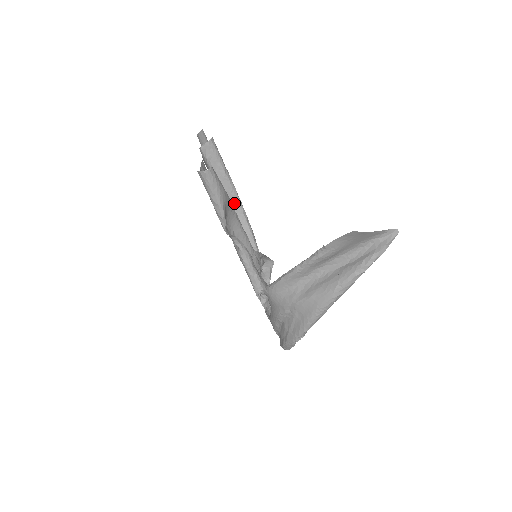
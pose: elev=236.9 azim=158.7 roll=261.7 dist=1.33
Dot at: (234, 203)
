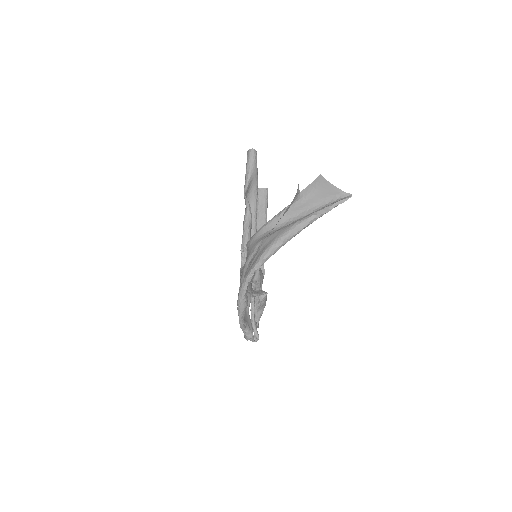
Dot at: occluded
